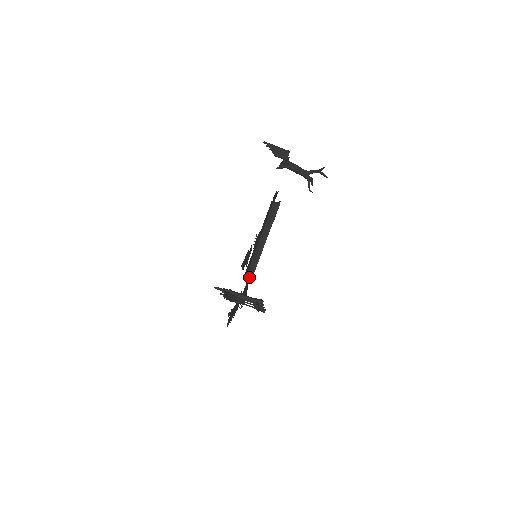
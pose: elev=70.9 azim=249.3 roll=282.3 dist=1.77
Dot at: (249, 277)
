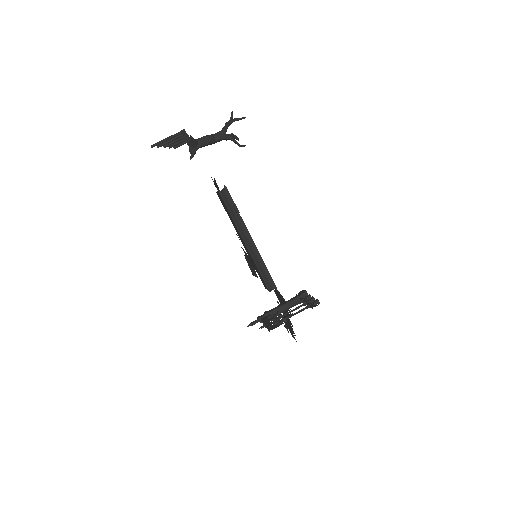
Dot at: (270, 285)
